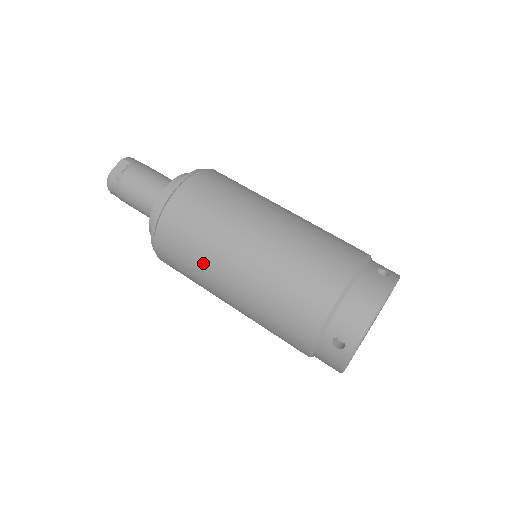
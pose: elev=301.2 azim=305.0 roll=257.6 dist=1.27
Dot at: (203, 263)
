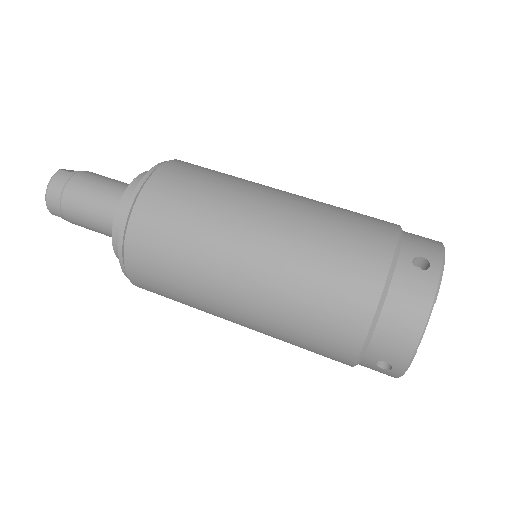
Dot at: (221, 201)
